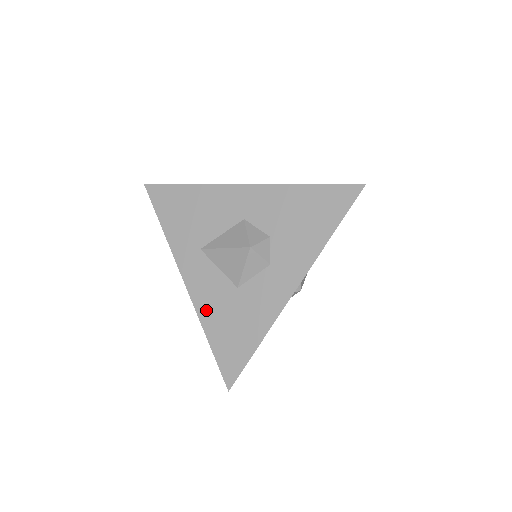
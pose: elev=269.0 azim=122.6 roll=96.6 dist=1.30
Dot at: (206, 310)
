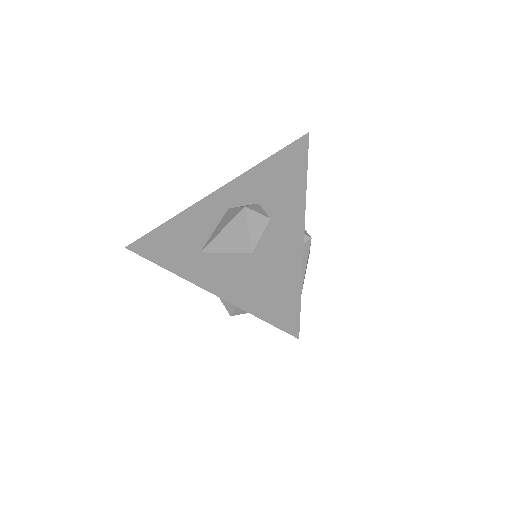
Dot at: (232, 290)
